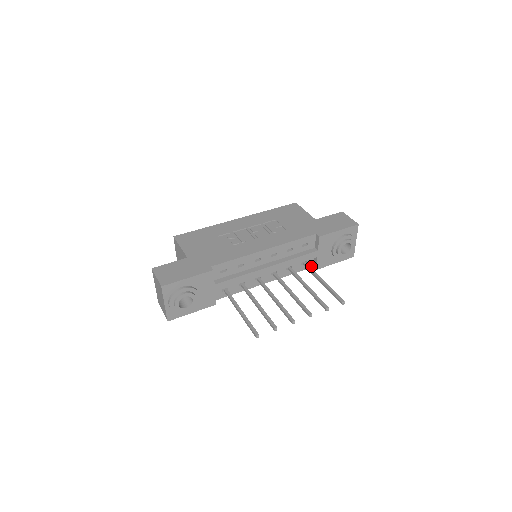
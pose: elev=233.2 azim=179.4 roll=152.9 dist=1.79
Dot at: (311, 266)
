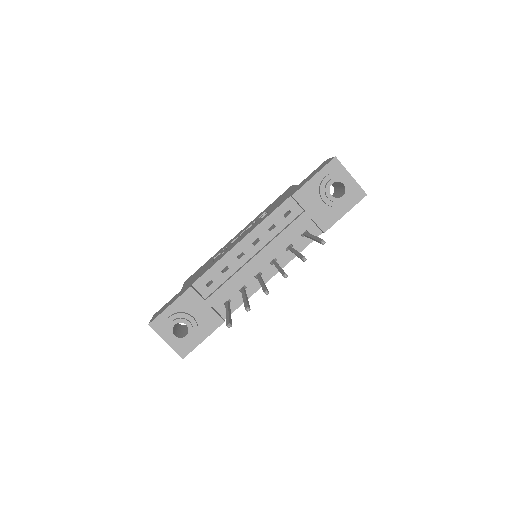
Dot at: (319, 233)
